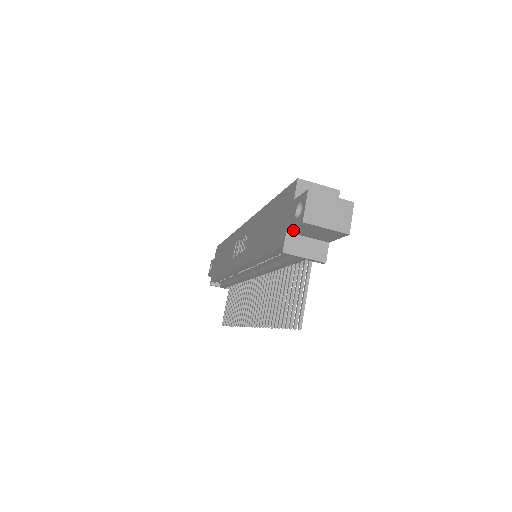
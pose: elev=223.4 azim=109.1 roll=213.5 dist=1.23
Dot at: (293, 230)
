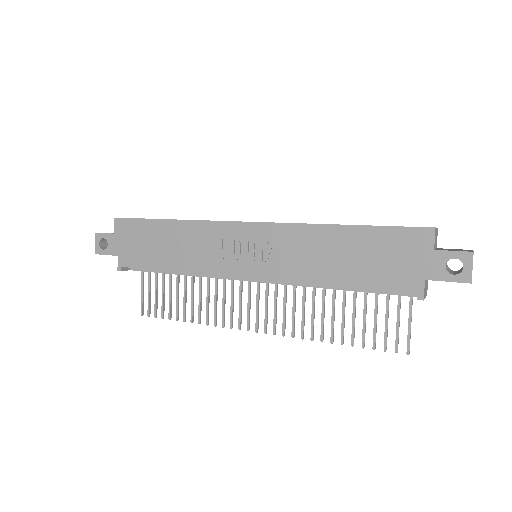
Dot at: (436, 280)
